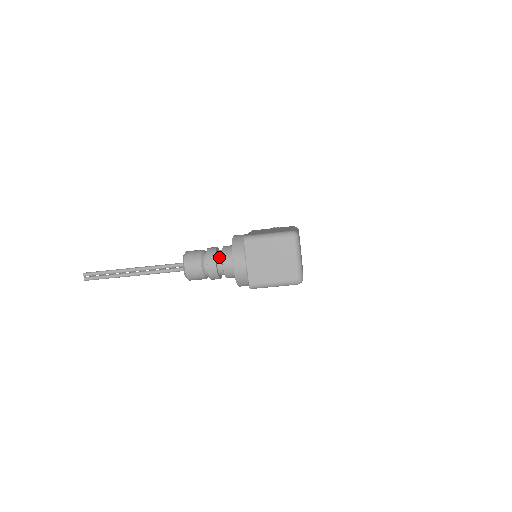
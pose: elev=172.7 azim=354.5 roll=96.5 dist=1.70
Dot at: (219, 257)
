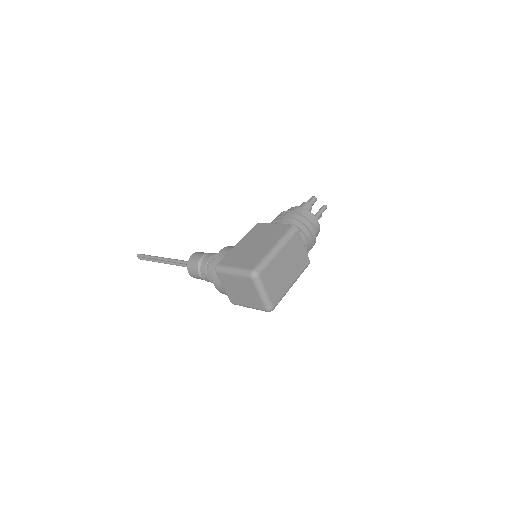
Dot at: (210, 270)
